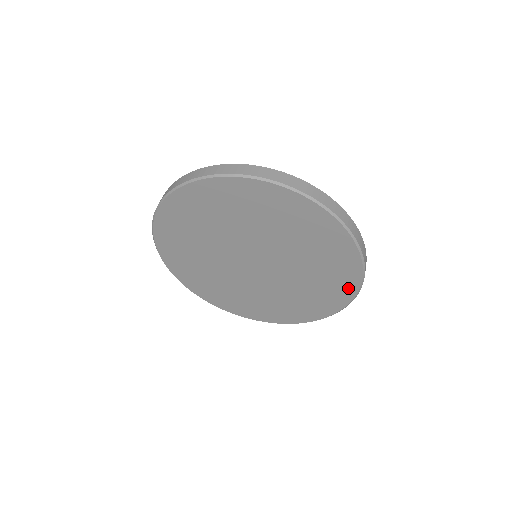
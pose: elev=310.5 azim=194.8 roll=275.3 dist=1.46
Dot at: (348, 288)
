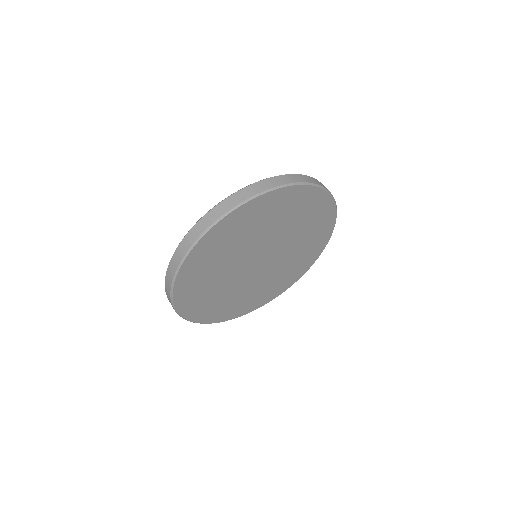
Dot at: (289, 283)
